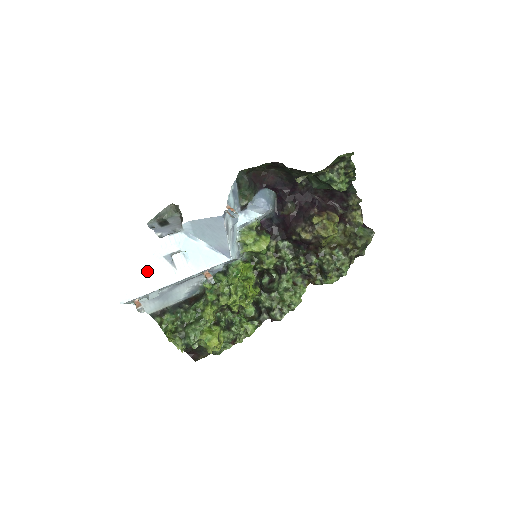
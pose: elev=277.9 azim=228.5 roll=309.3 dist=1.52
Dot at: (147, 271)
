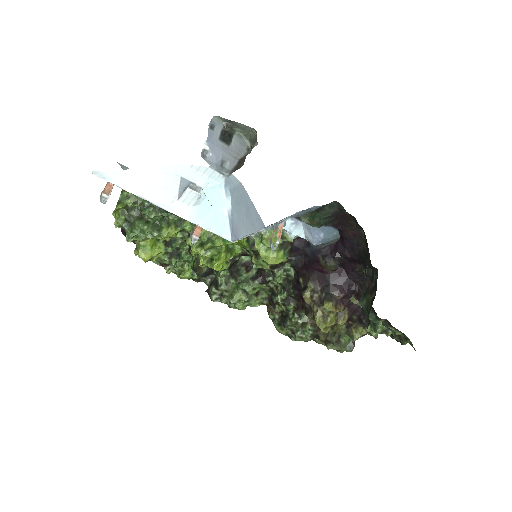
Dot at: (151, 173)
